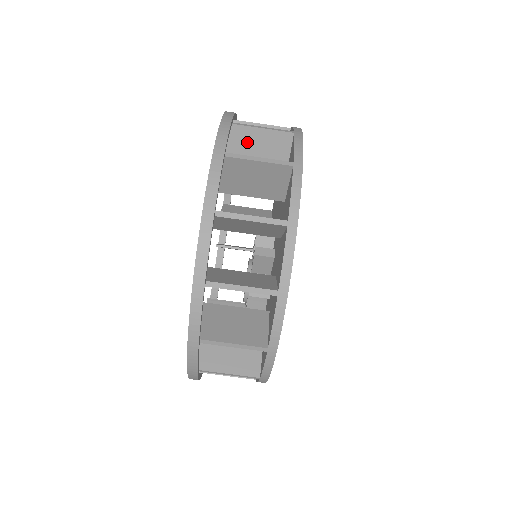
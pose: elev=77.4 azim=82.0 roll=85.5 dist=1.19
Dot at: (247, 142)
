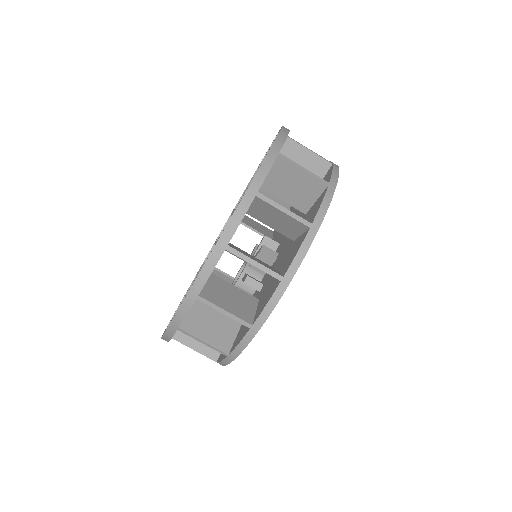
Dot at: (292, 156)
